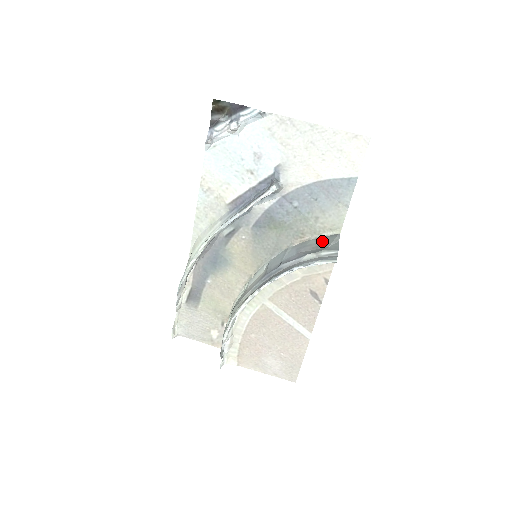
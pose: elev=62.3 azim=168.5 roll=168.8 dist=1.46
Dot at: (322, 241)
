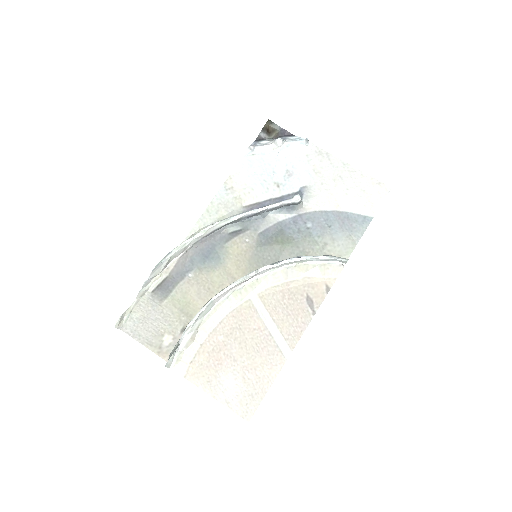
Dot at: occluded
